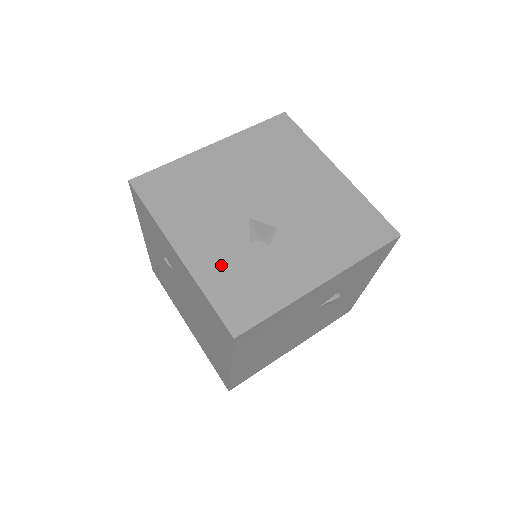
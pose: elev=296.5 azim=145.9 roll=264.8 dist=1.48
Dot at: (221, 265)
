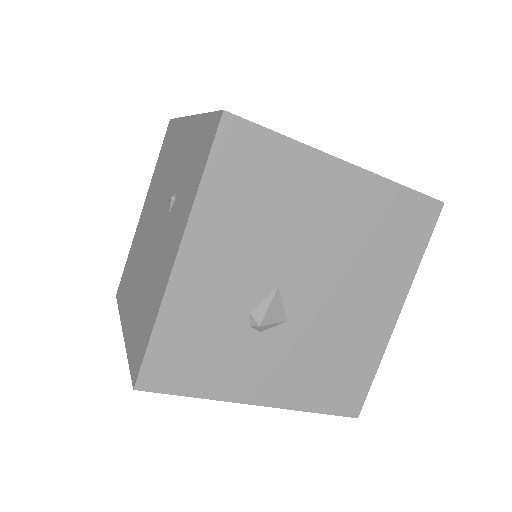
Dot at: (201, 311)
